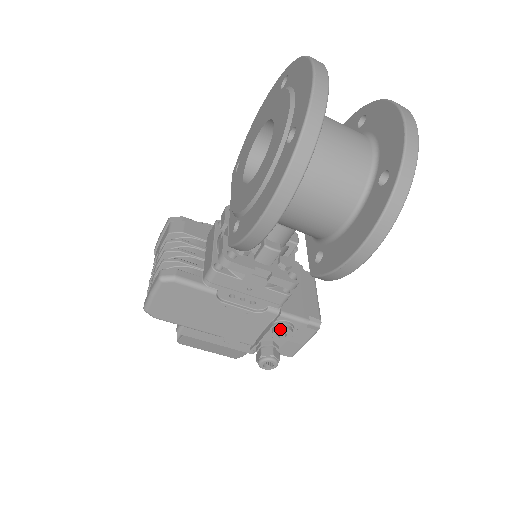
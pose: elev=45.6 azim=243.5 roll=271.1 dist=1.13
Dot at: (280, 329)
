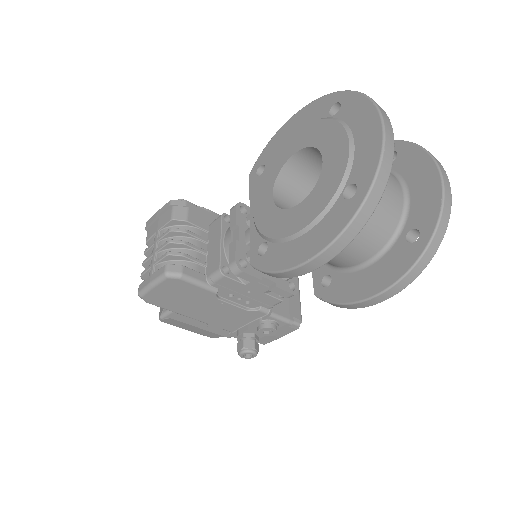
Dot at: (267, 328)
